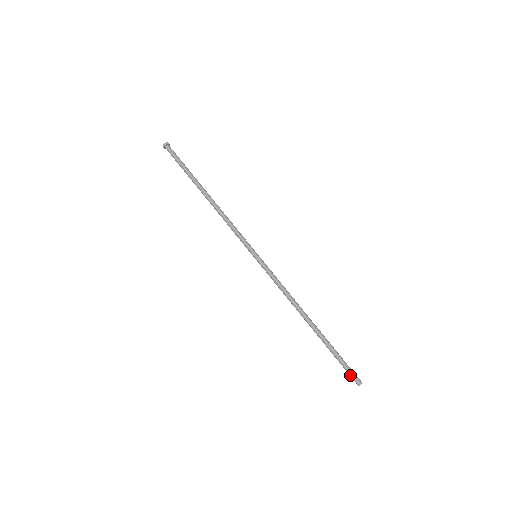
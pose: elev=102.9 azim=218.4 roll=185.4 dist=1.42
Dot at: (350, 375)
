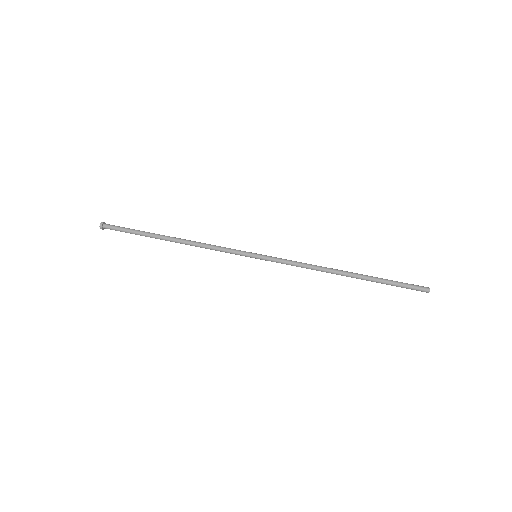
Dot at: (416, 287)
